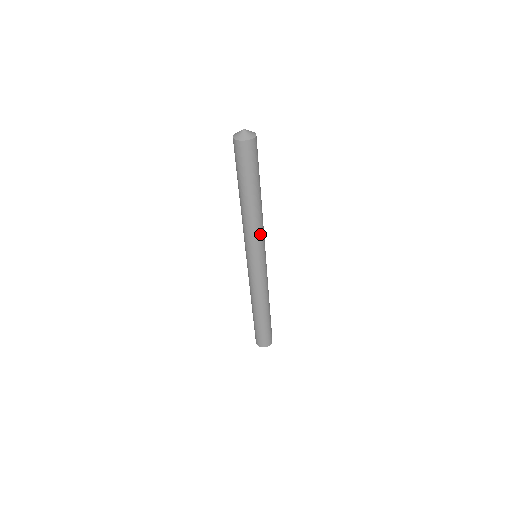
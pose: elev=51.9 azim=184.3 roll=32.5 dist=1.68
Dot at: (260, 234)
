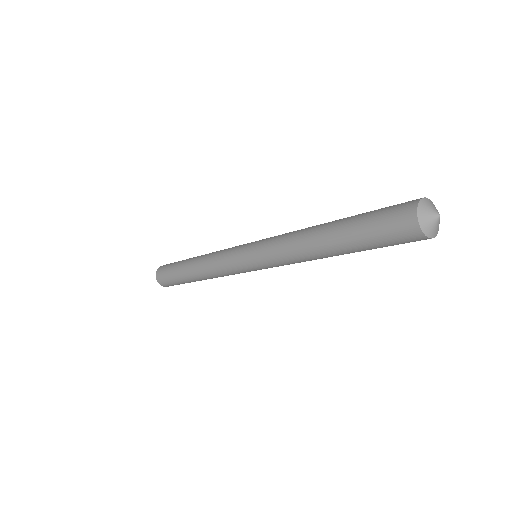
Dot at: occluded
